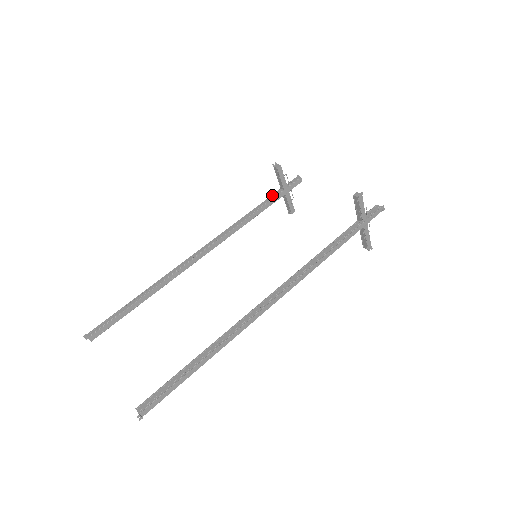
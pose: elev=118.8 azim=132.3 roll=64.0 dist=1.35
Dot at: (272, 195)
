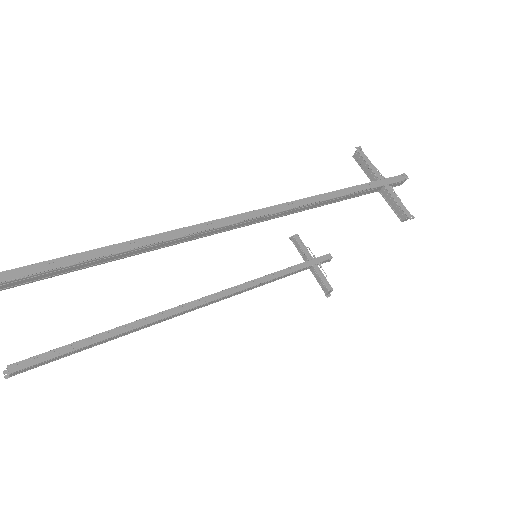
Dot at: occluded
